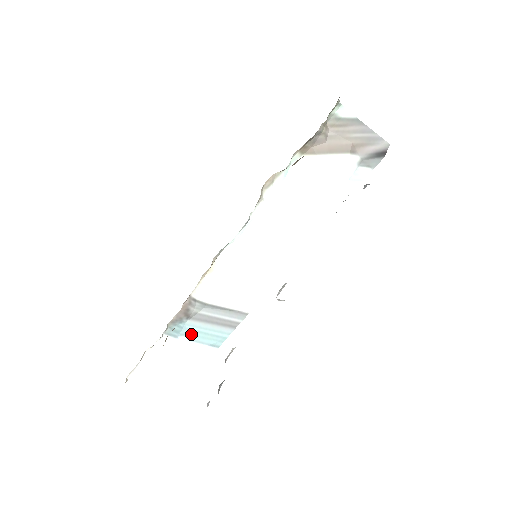
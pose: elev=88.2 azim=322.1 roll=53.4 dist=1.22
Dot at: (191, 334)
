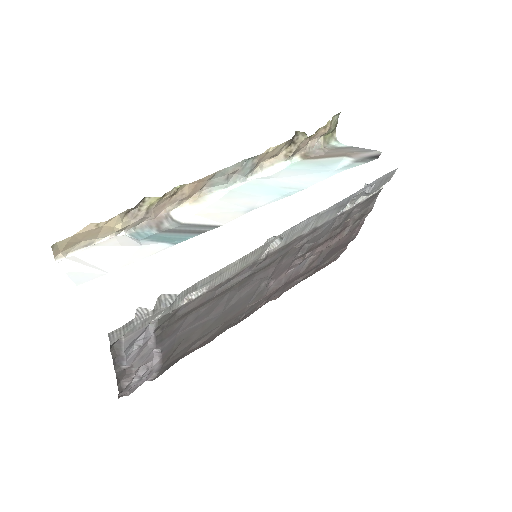
Dot at: (154, 238)
